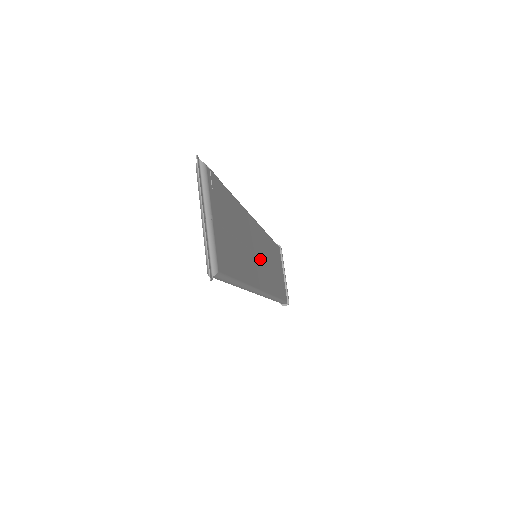
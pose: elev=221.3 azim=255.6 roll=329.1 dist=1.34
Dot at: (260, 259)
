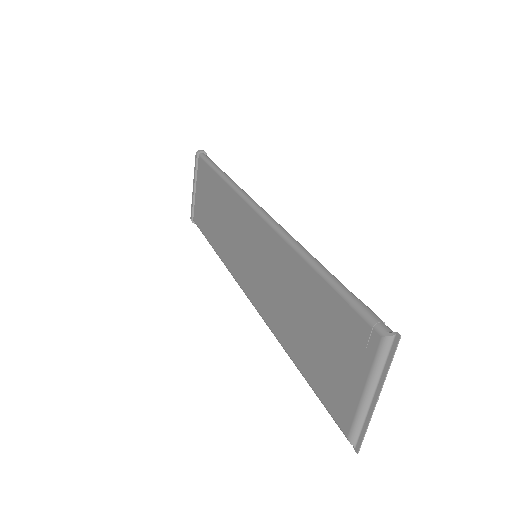
Dot at: occluded
